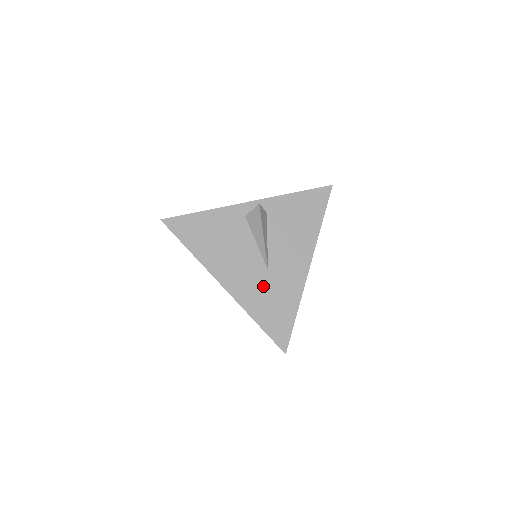
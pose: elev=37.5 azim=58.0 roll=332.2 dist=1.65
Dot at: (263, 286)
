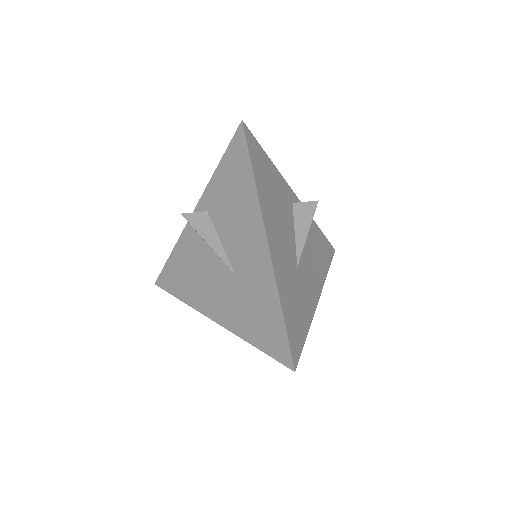
Dot at: (292, 277)
